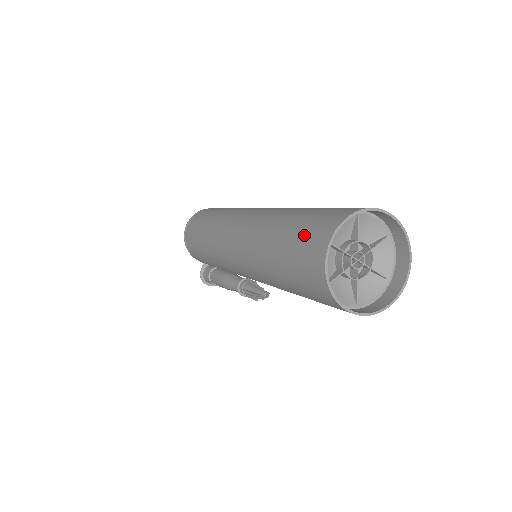
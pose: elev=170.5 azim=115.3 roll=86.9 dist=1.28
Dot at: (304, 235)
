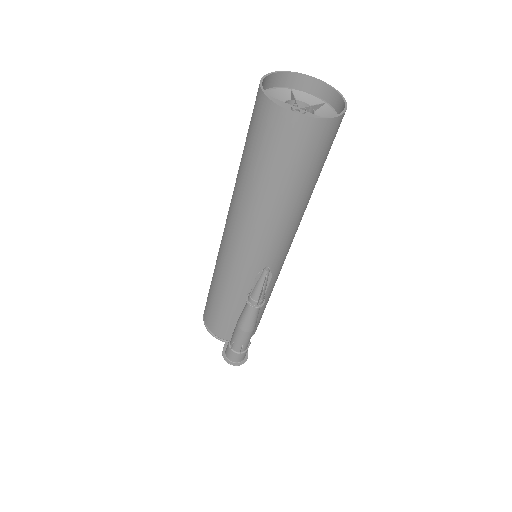
Dot at: occluded
